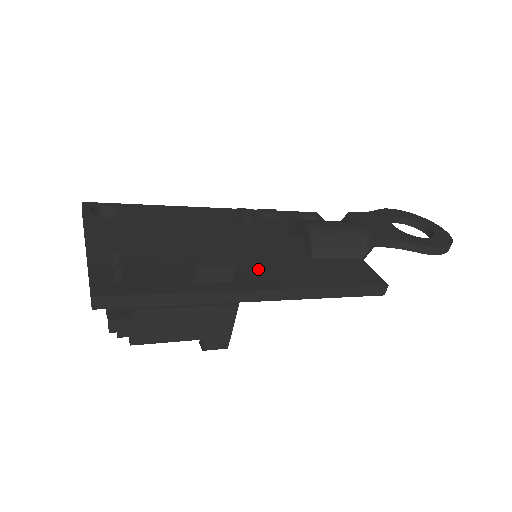
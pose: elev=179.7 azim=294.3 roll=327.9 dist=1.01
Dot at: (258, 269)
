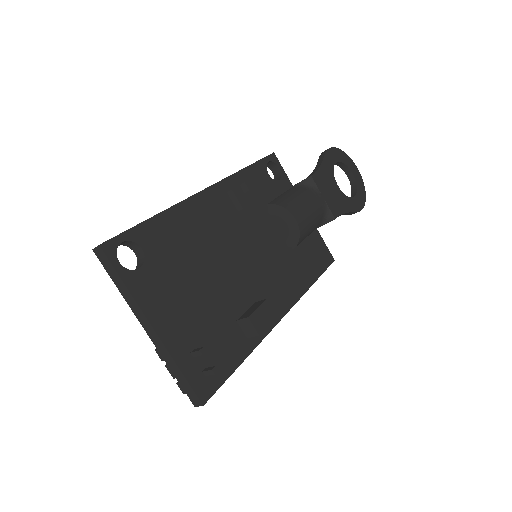
Dot at: (272, 288)
